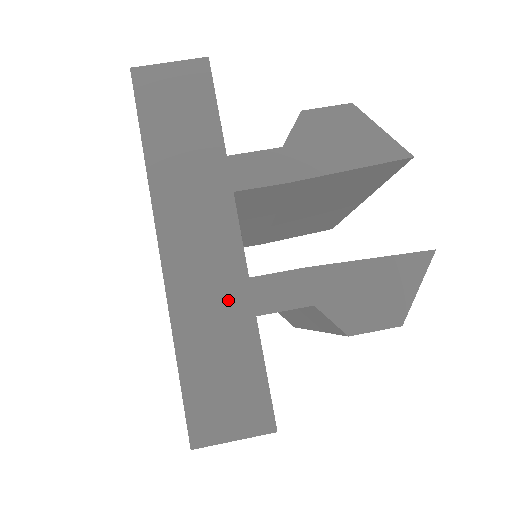
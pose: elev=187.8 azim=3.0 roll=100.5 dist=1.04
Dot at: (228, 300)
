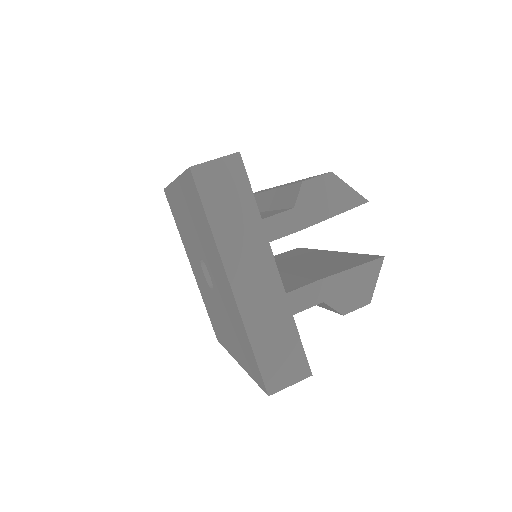
Dot at: (276, 309)
